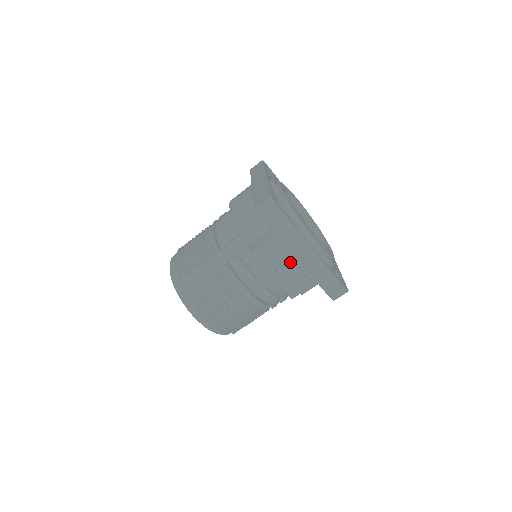
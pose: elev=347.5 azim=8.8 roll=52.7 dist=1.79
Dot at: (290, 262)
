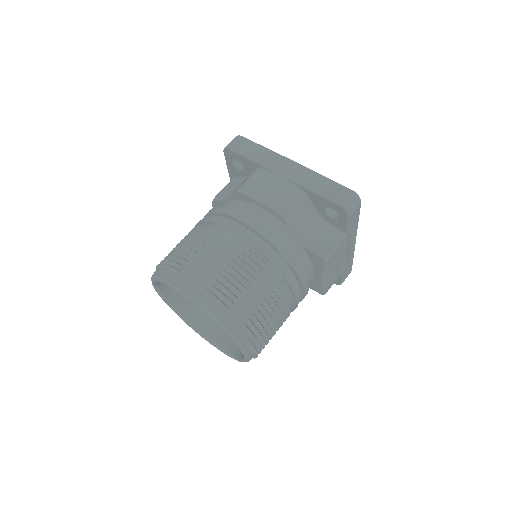
Dot at: (338, 258)
